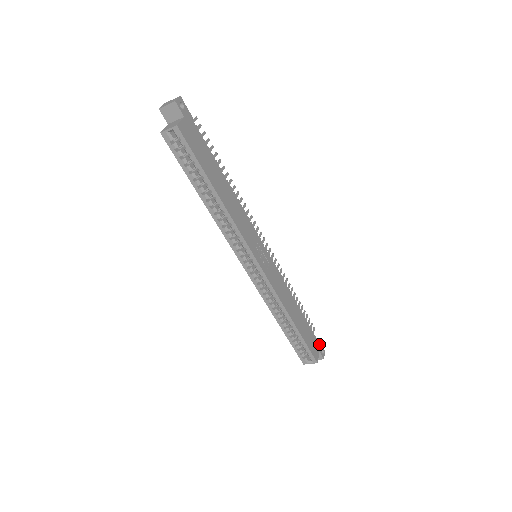
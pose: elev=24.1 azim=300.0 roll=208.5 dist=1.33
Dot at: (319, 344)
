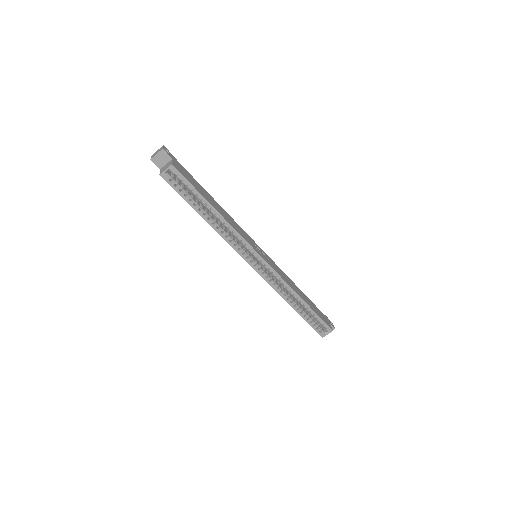
Dot at: (326, 318)
